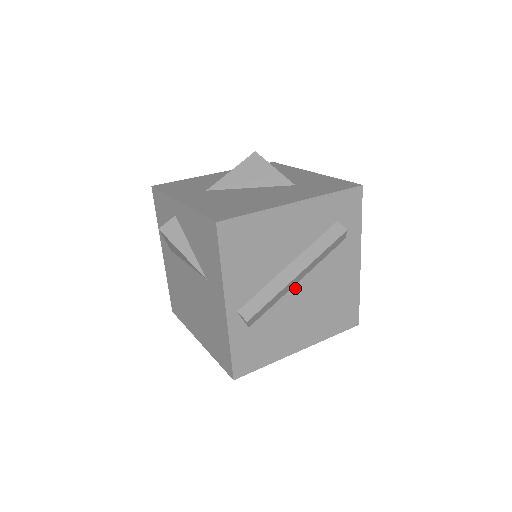
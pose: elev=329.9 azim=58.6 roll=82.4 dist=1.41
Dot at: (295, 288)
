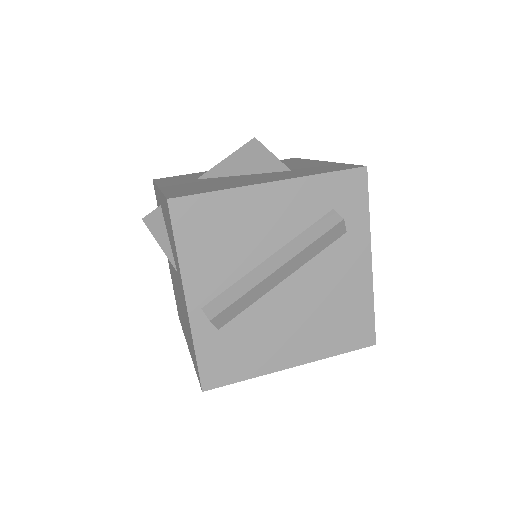
Dot at: (279, 288)
